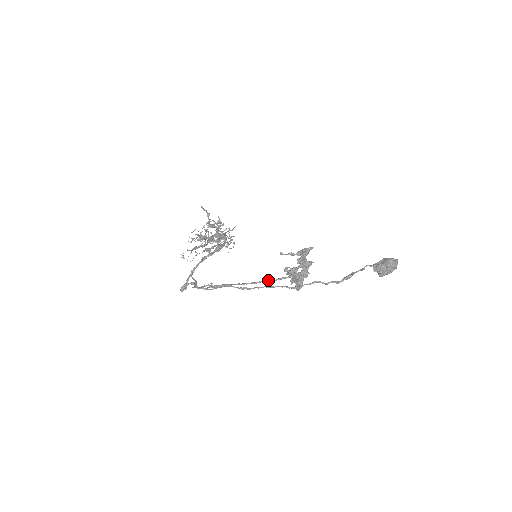
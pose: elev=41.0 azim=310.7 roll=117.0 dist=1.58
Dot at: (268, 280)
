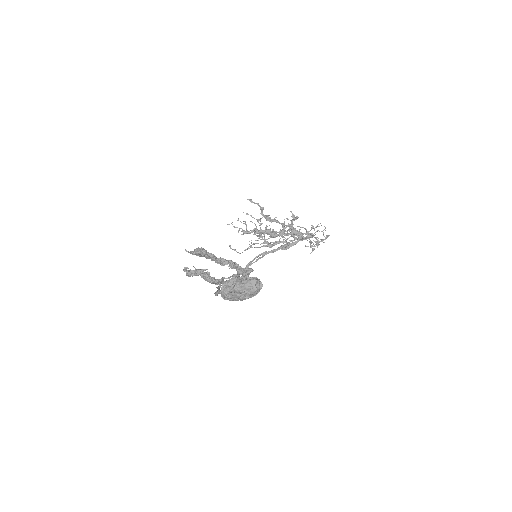
Dot at: occluded
